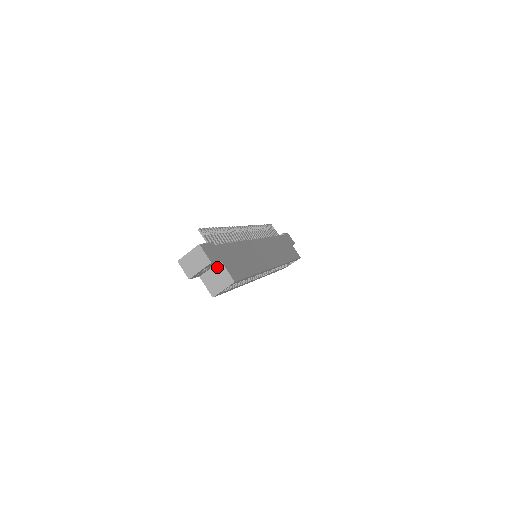
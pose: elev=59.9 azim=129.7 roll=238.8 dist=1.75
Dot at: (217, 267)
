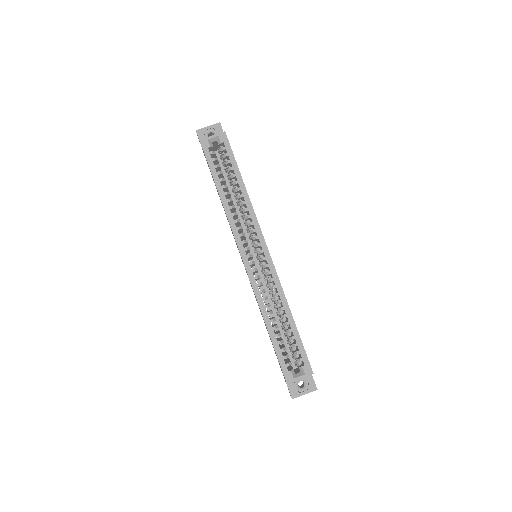
Dot at: occluded
